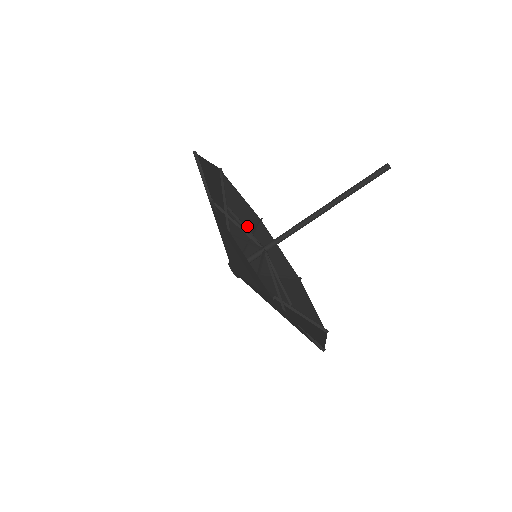
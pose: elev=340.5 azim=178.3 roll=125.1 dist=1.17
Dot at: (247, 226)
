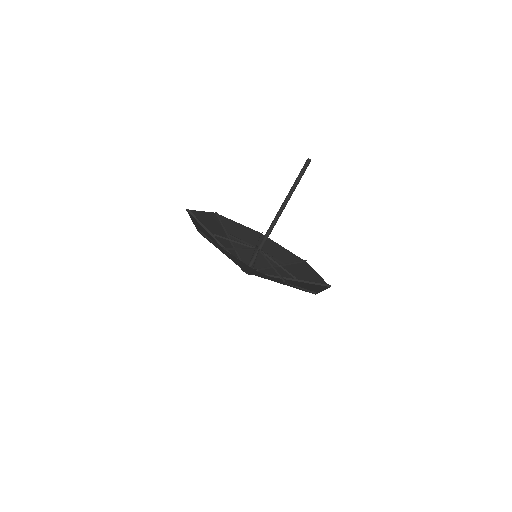
Dot at: (250, 241)
